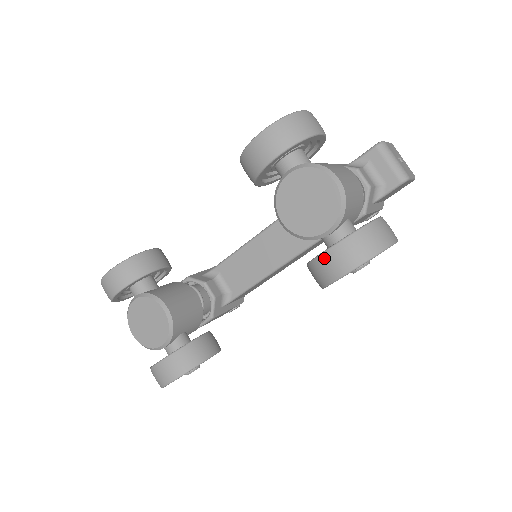
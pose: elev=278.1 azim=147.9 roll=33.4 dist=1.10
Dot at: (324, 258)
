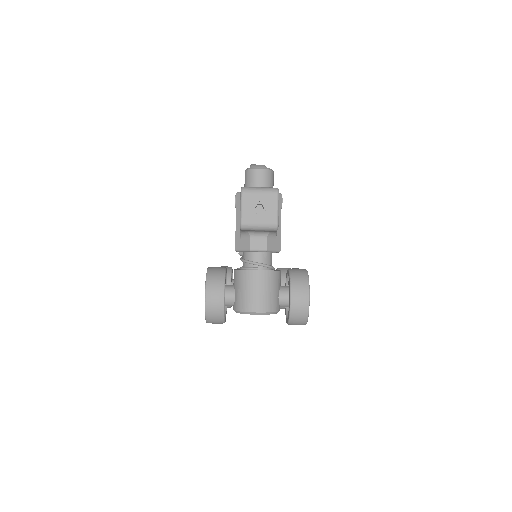
Dot at: occluded
